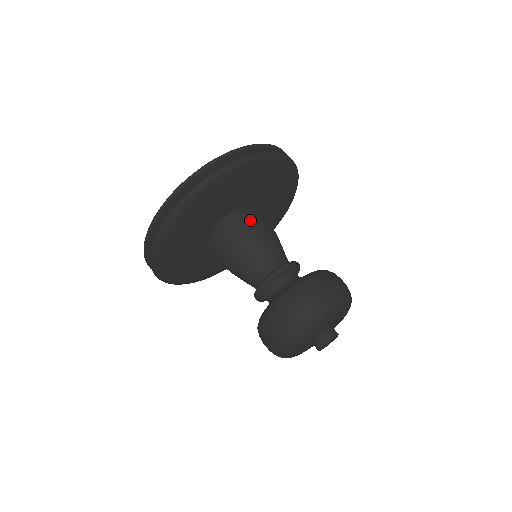
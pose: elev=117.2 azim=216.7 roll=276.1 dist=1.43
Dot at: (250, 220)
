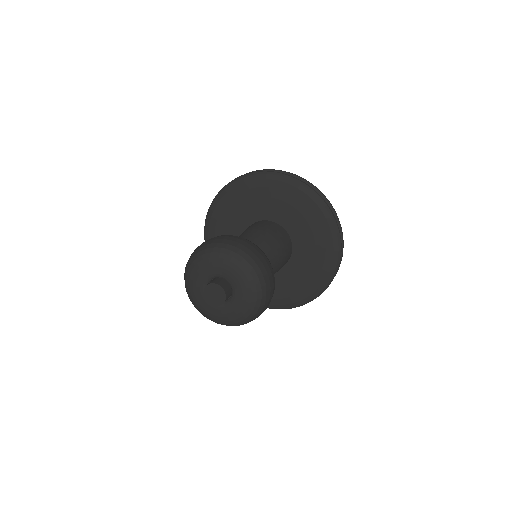
Dot at: (278, 231)
